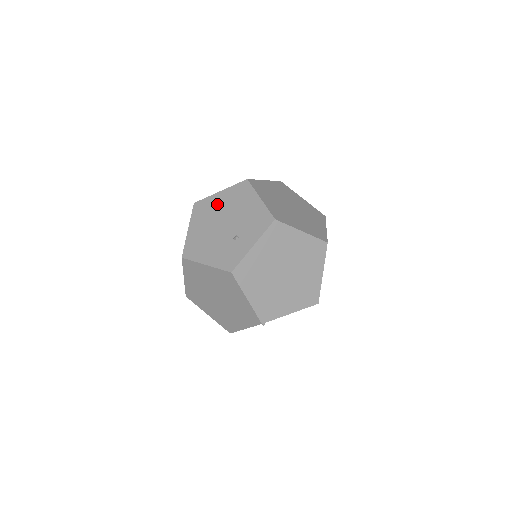
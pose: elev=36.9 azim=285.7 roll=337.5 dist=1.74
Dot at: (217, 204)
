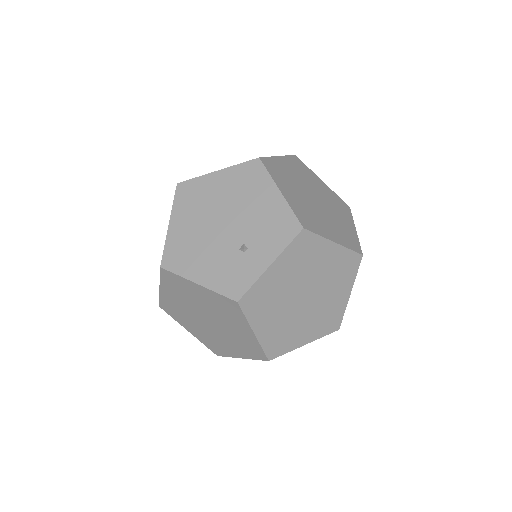
Dot at: (213, 190)
